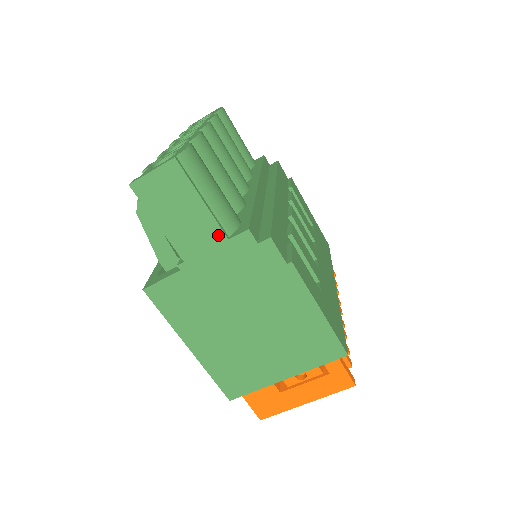
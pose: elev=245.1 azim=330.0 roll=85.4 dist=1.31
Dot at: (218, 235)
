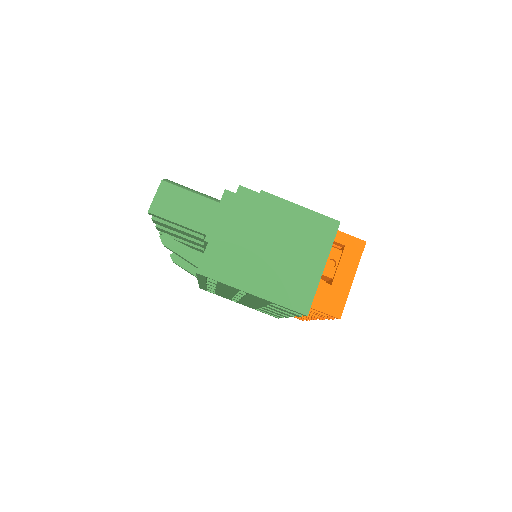
Dot at: (212, 205)
